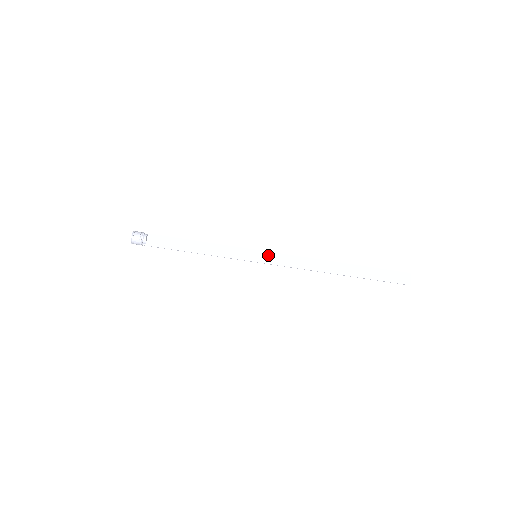
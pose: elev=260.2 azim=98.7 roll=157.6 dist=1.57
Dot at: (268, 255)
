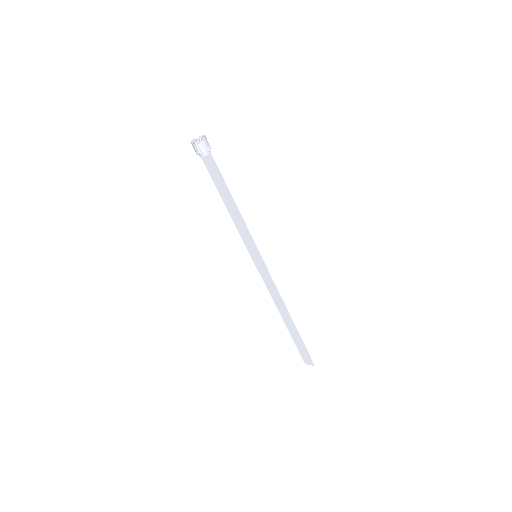
Dot at: (263, 266)
